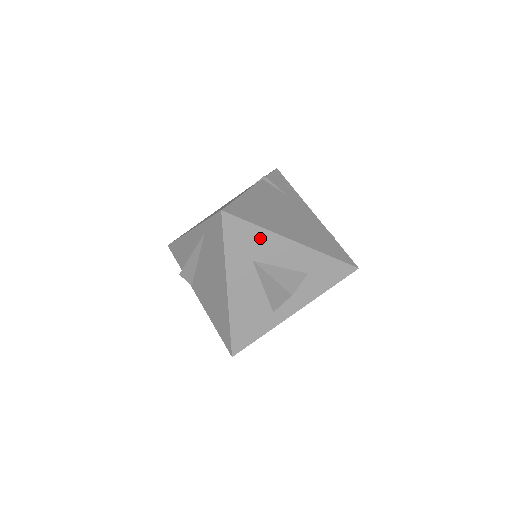
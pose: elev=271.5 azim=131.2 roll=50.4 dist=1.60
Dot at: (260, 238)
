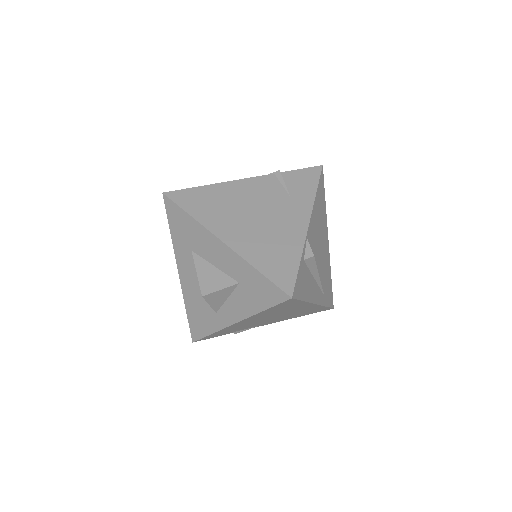
Dot at: (193, 228)
